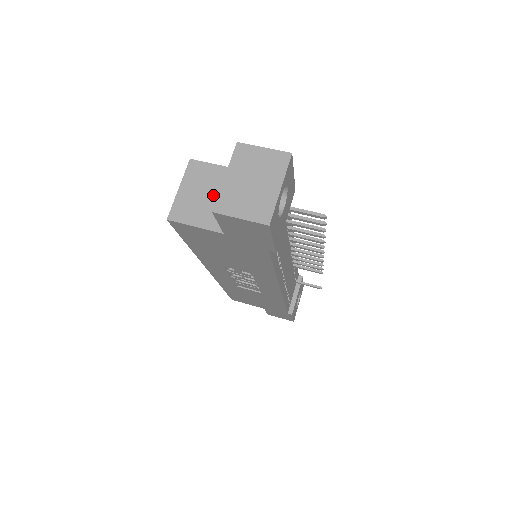
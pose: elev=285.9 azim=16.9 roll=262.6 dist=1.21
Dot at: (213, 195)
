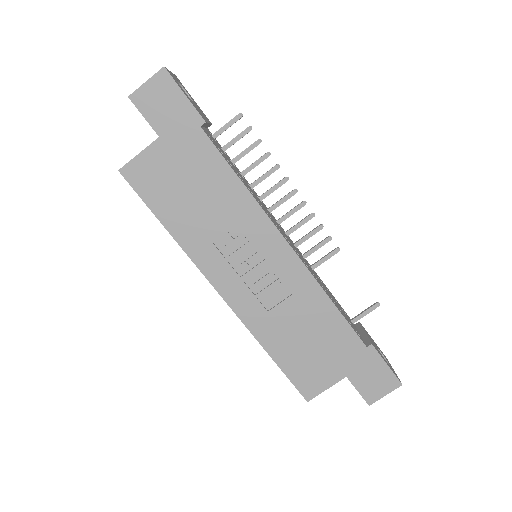
Dot at: occluded
